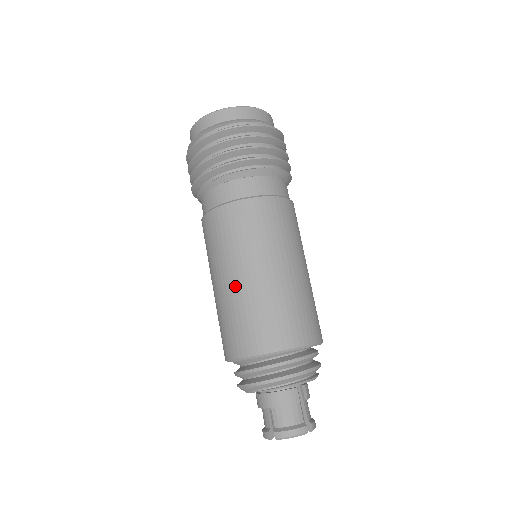
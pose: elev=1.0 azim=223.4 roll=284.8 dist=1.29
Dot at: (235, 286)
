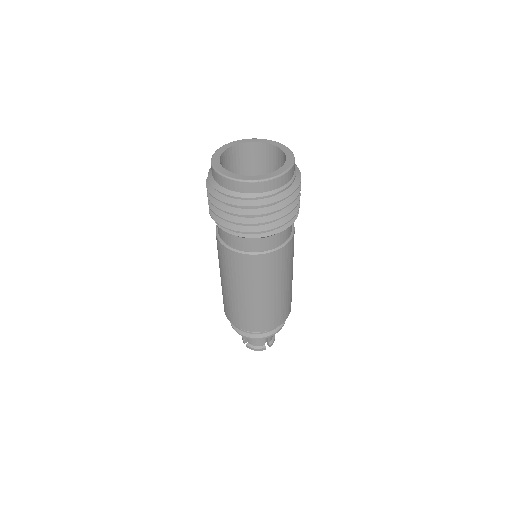
Dot at: (231, 293)
